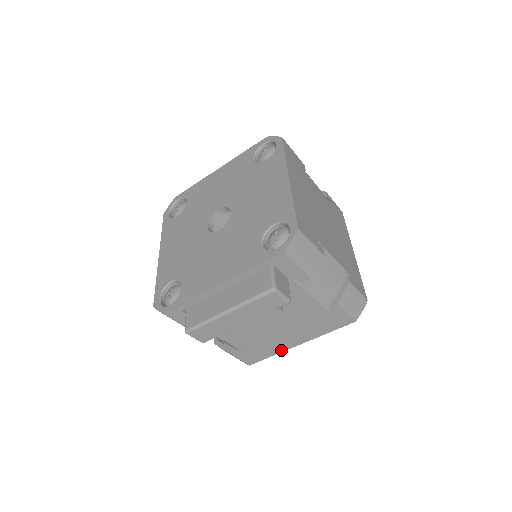
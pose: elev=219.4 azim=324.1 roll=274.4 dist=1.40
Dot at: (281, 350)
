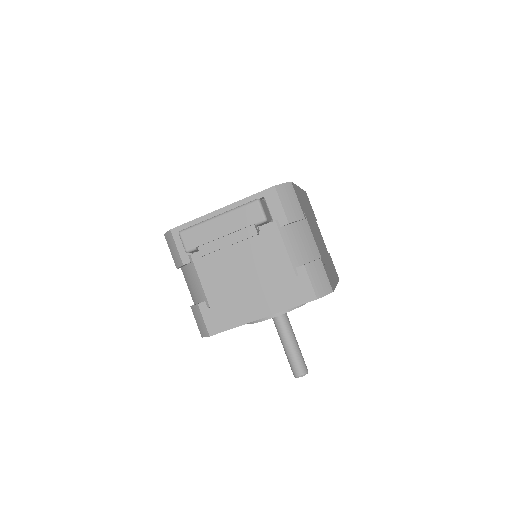
Dot at: (244, 321)
